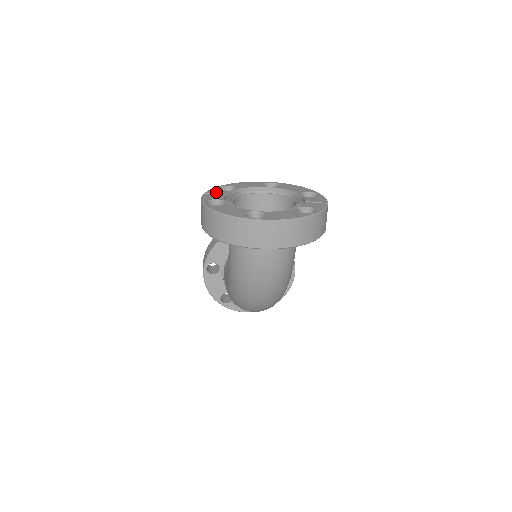
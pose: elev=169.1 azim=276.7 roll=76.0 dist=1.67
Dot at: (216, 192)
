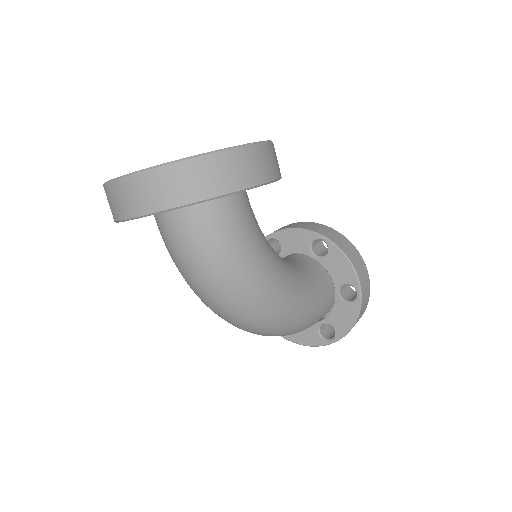
Dot at: occluded
